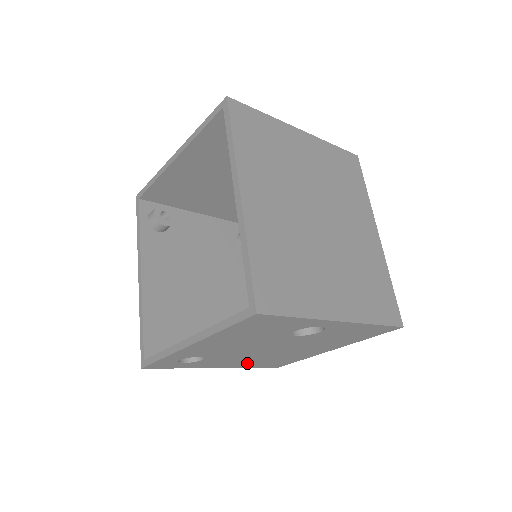
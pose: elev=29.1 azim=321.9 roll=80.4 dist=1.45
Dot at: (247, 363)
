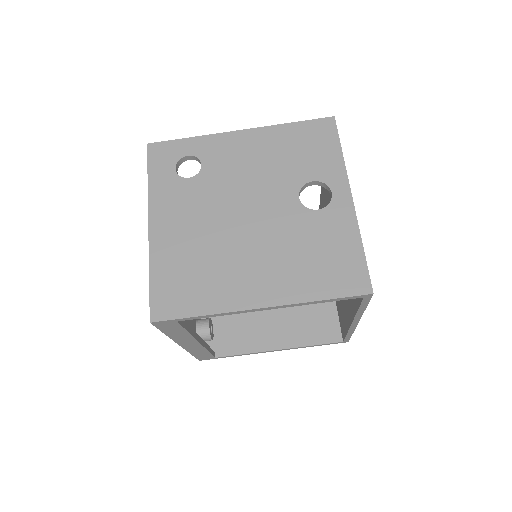
Dot at: (176, 246)
